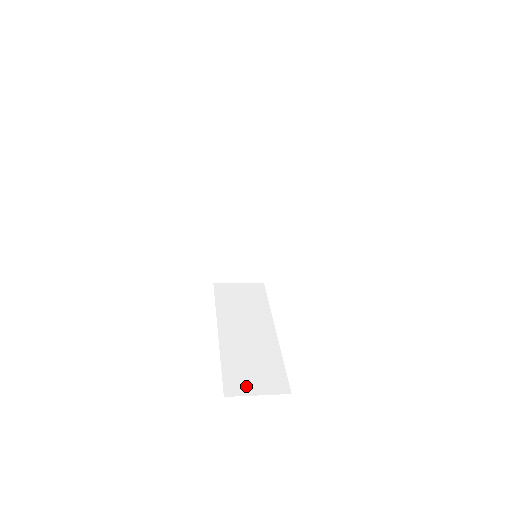
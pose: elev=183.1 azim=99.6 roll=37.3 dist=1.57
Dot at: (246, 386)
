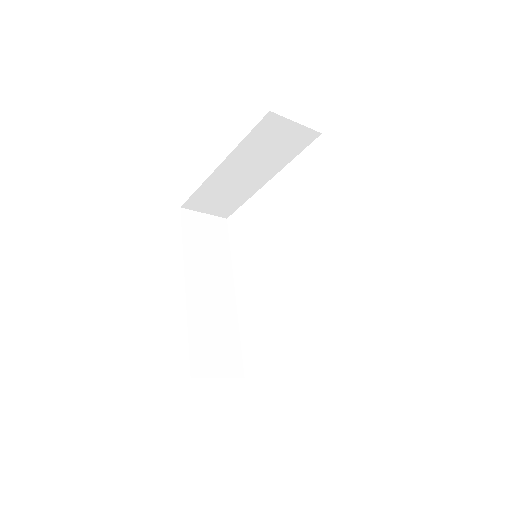
Dot at: occluded
